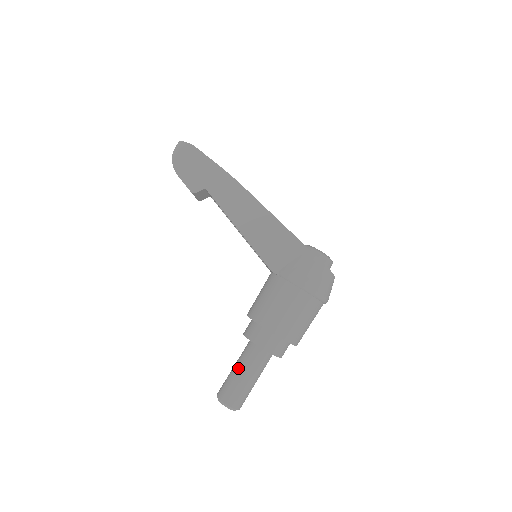
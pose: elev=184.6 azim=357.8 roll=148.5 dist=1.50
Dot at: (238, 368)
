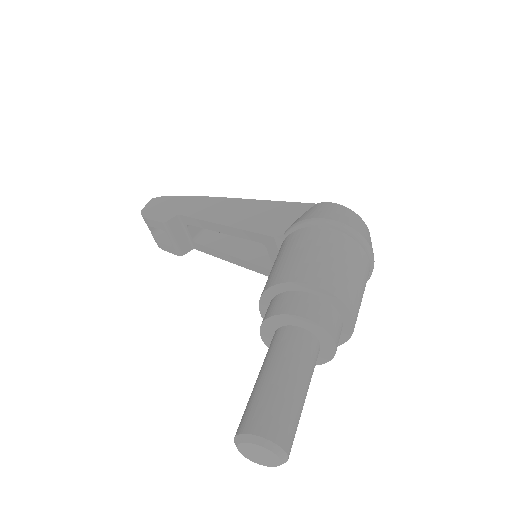
Dot at: (260, 372)
